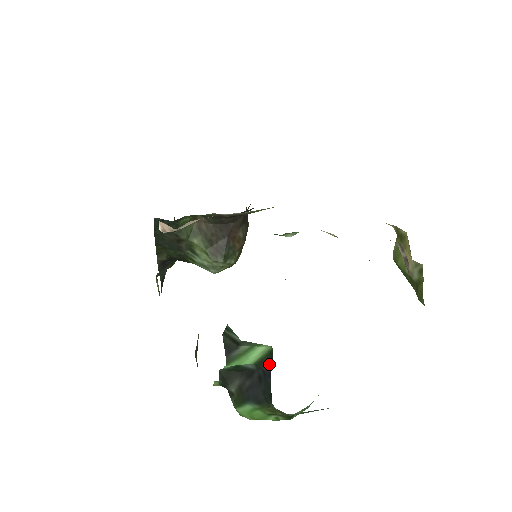
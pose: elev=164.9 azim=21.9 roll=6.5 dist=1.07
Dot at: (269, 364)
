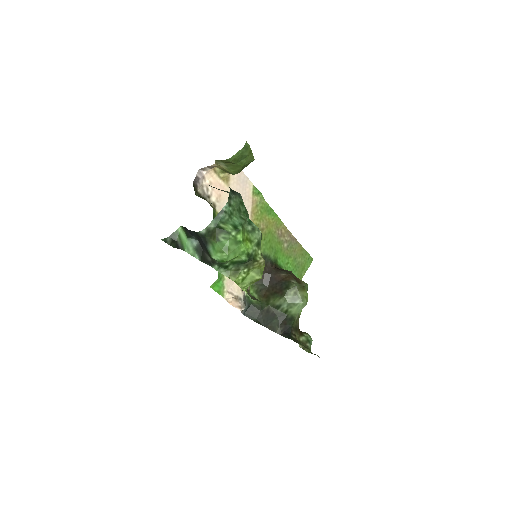
Dot at: (187, 230)
